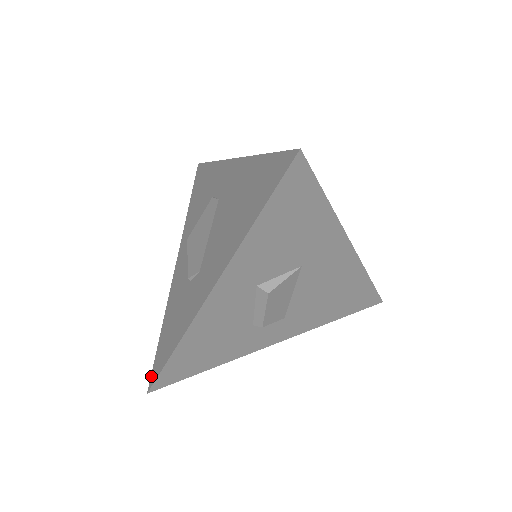
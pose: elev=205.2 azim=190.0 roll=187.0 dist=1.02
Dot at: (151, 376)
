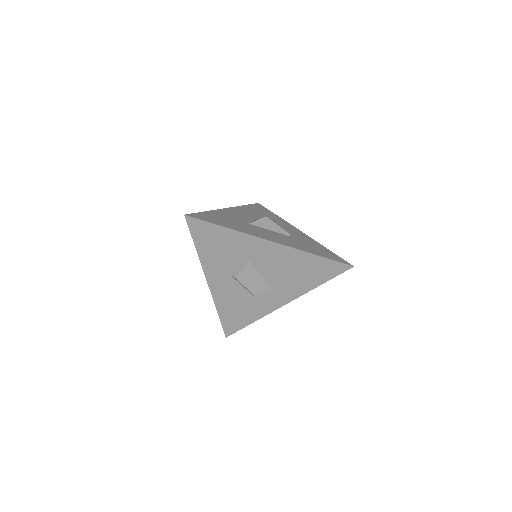
Dot at: occluded
